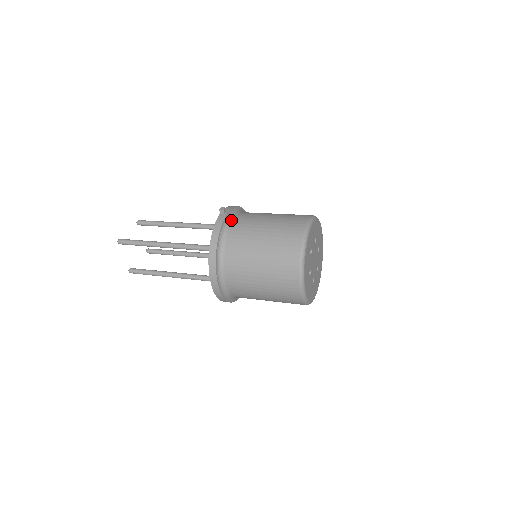
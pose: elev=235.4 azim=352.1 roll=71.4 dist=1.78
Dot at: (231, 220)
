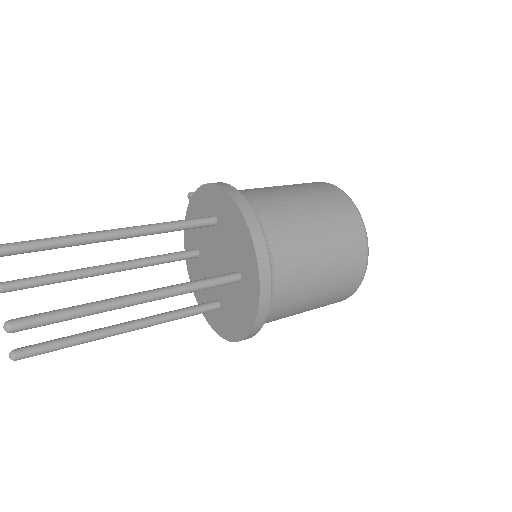
Dot at: occluded
